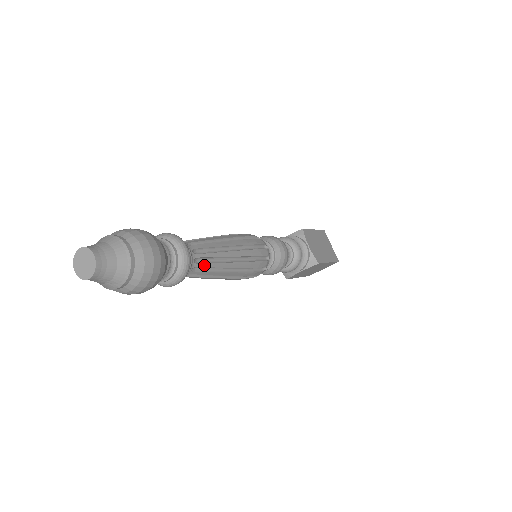
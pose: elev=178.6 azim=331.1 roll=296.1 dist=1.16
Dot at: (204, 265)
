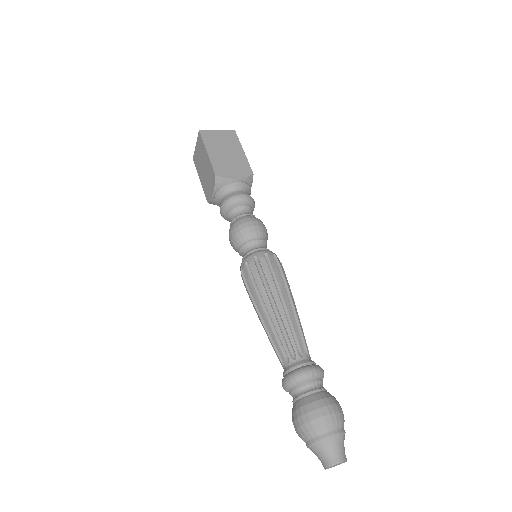
Dot at: occluded
